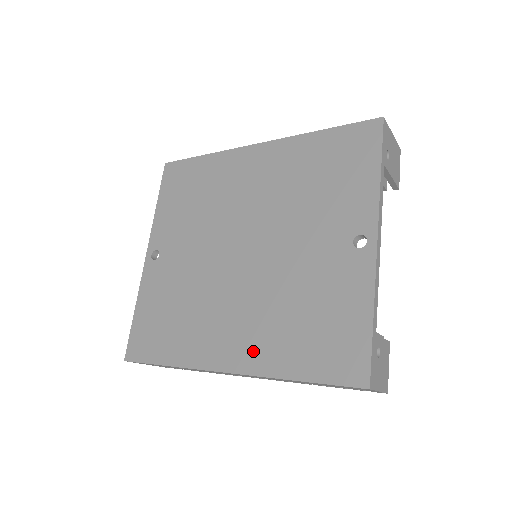
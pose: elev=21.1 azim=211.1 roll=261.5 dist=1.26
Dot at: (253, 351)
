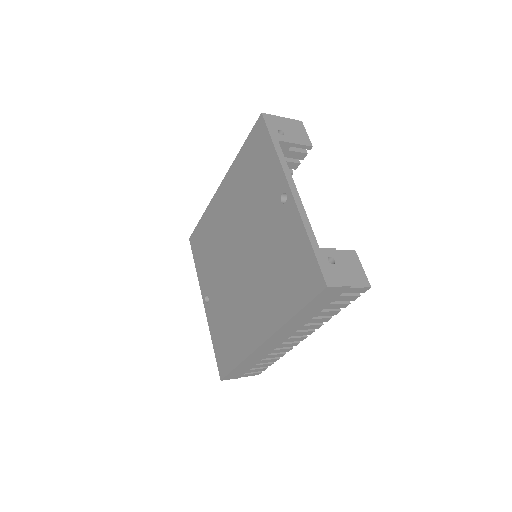
Dot at: (269, 316)
